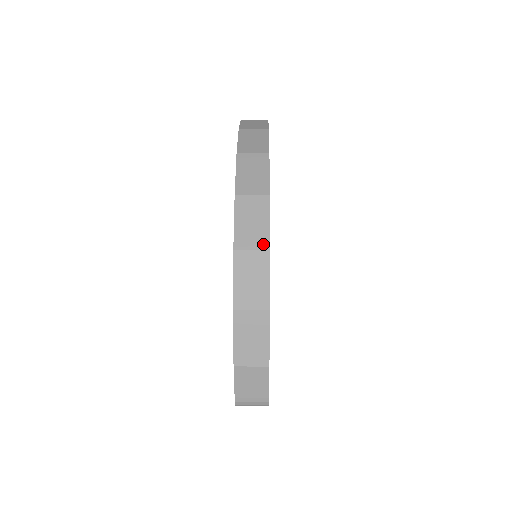
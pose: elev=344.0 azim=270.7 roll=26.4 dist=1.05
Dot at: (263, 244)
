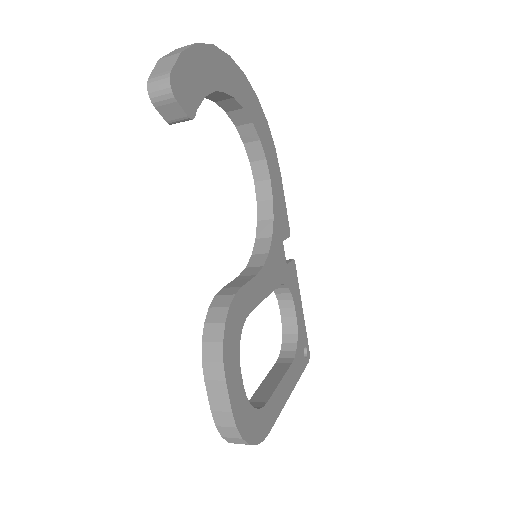
Dot at: (212, 47)
